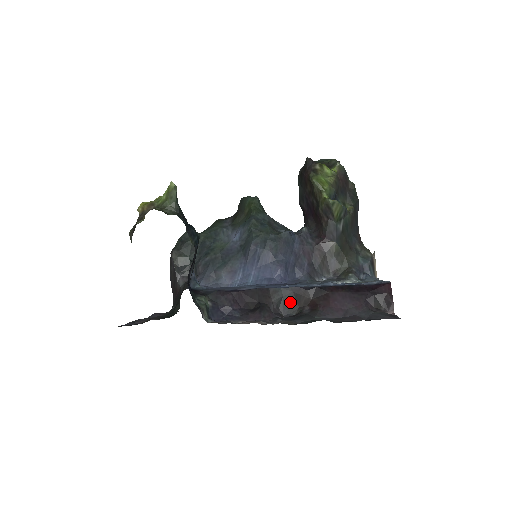
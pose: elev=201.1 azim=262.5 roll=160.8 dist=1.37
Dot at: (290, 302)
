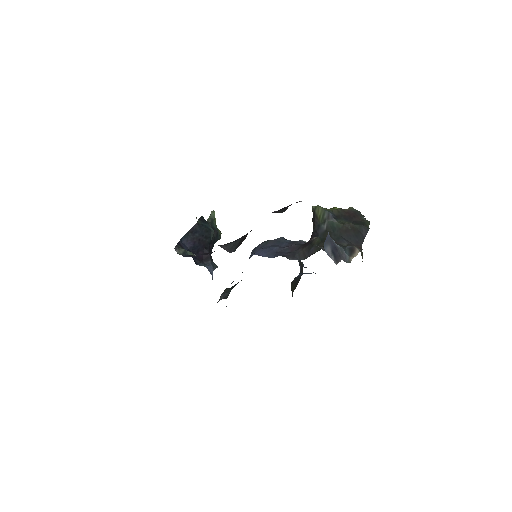
Dot at: (238, 244)
